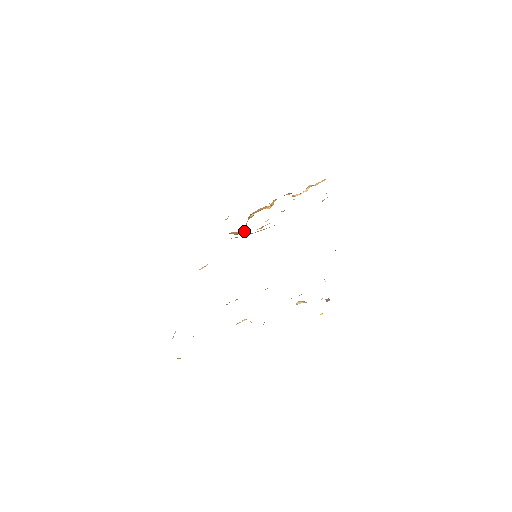
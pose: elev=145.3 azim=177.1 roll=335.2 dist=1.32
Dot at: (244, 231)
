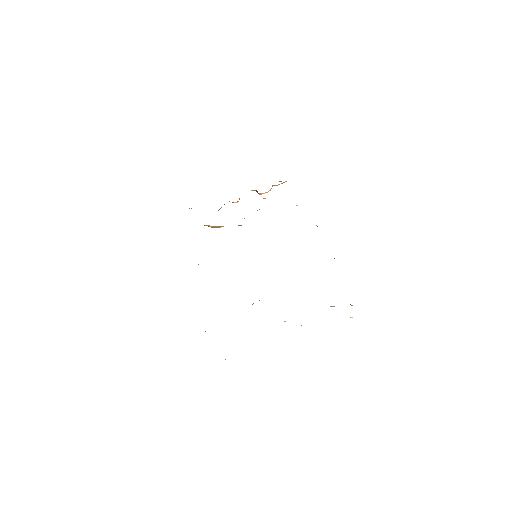
Dot at: occluded
